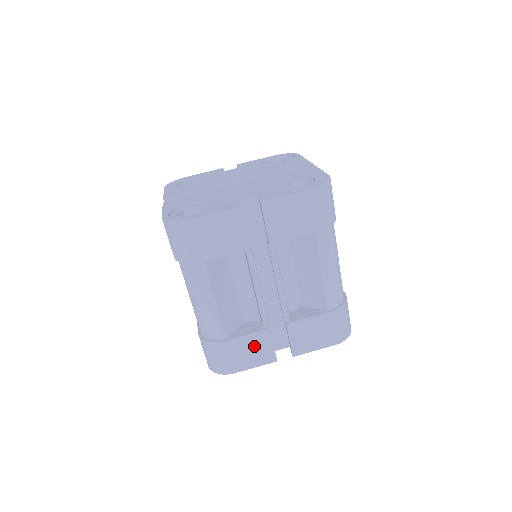
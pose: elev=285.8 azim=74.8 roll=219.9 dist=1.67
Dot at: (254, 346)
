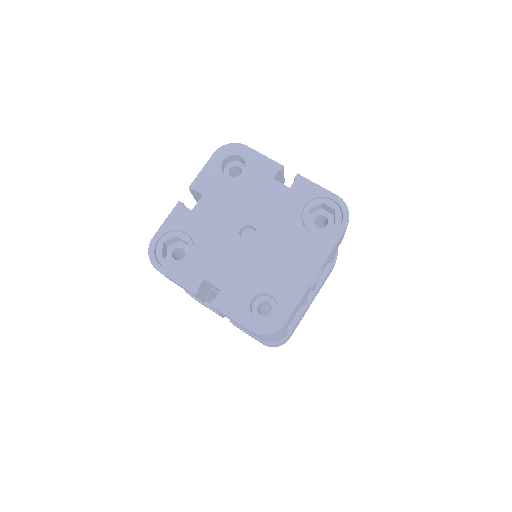
Dot at: occluded
